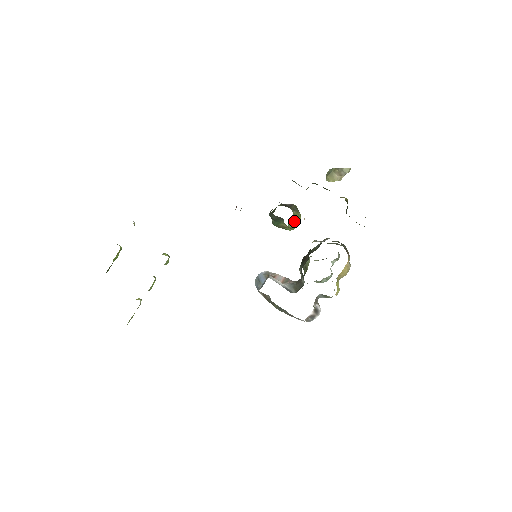
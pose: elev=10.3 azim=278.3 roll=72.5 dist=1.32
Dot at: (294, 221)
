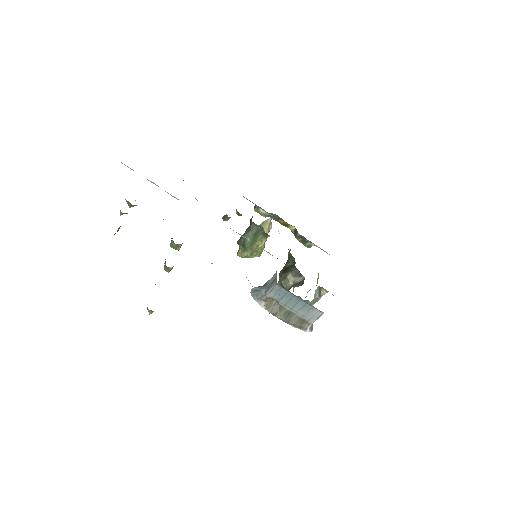
Dot at: occluded
